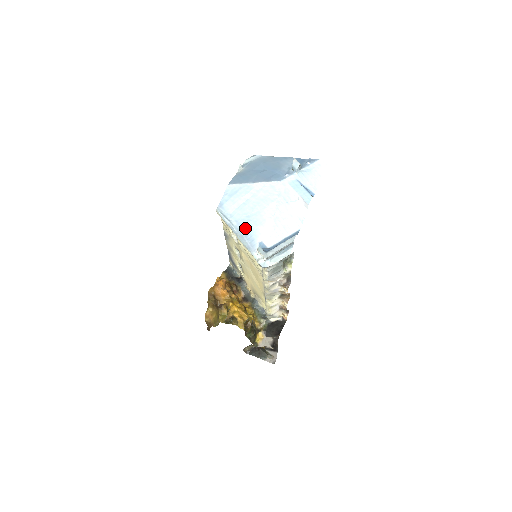
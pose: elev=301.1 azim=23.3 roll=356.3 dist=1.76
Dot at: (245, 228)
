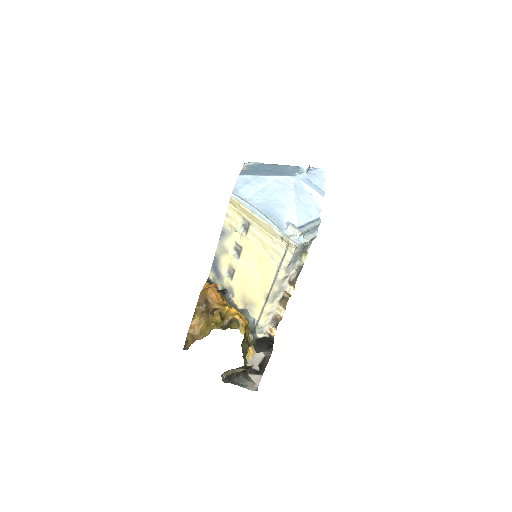
Dot at: (268, 210)
